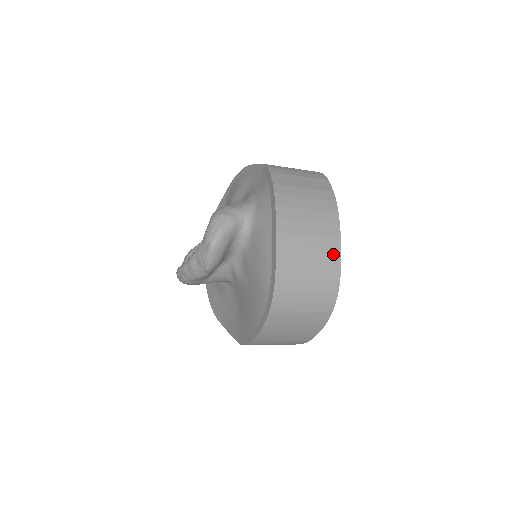
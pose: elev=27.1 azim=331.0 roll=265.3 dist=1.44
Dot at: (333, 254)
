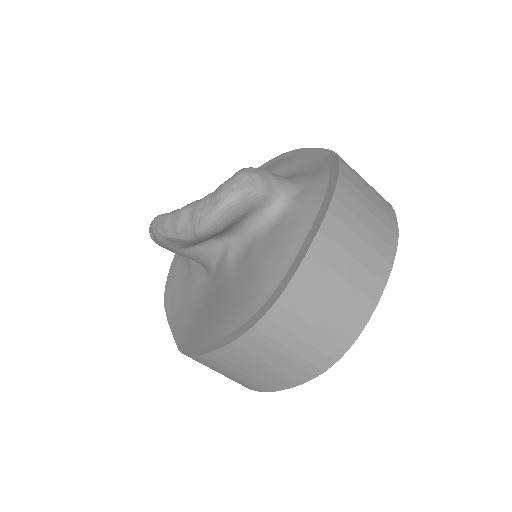
Dot at: (369, 298)
